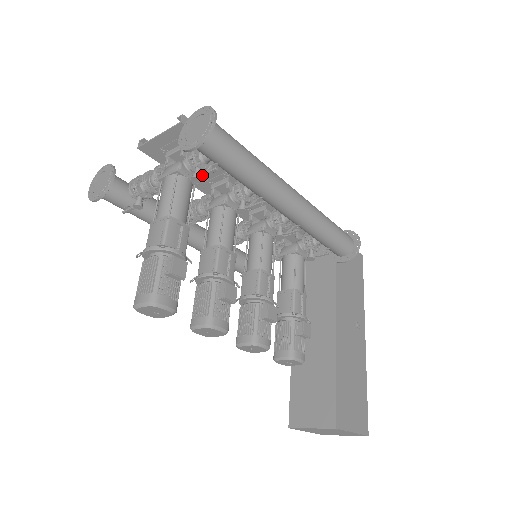
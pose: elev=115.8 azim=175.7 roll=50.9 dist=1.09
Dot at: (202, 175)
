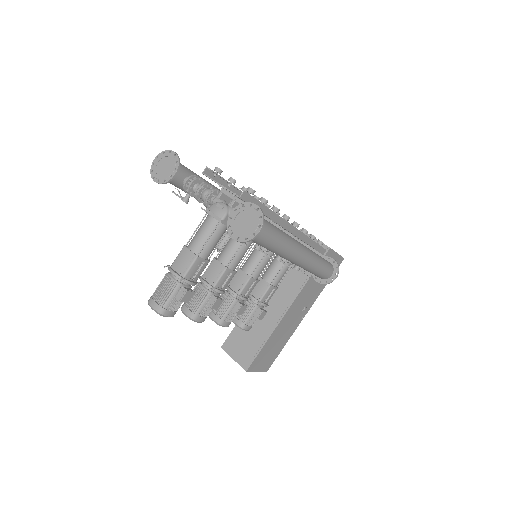
Dot at: occluded
